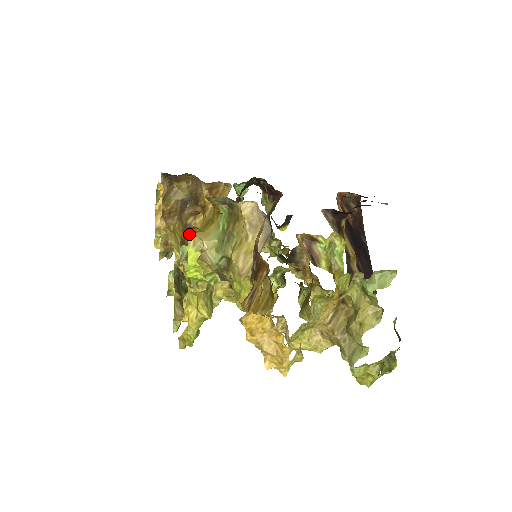
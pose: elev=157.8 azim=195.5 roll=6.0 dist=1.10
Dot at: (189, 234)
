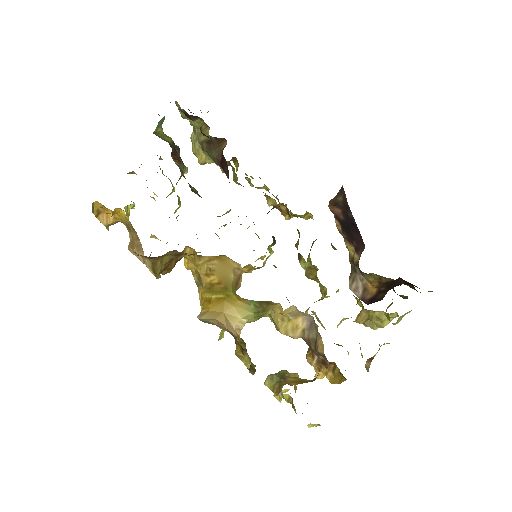
Dot at: (307, 425)
